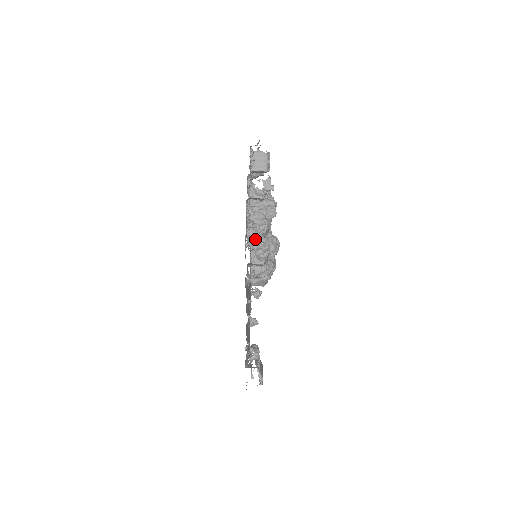
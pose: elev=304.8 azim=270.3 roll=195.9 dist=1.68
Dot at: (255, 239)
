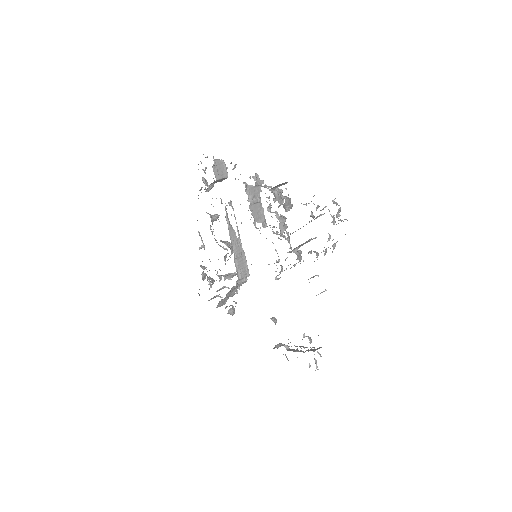
Dot at: occluded
